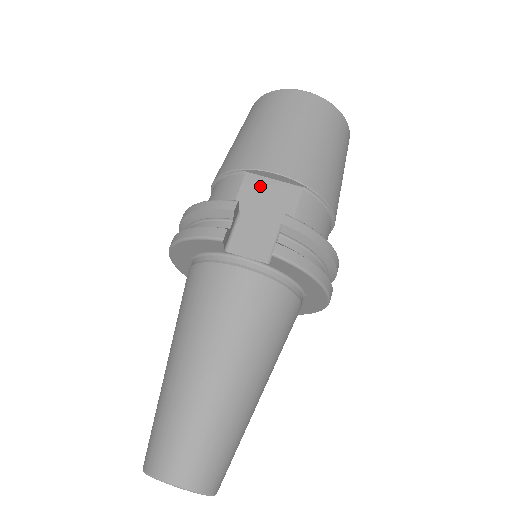
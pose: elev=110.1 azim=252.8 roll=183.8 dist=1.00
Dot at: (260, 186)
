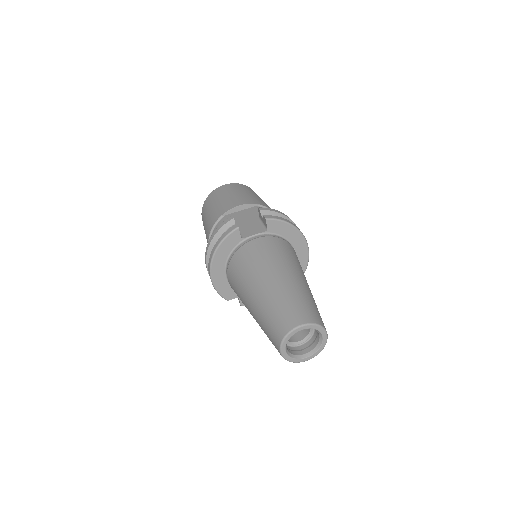
Dot at: (236, 215)
